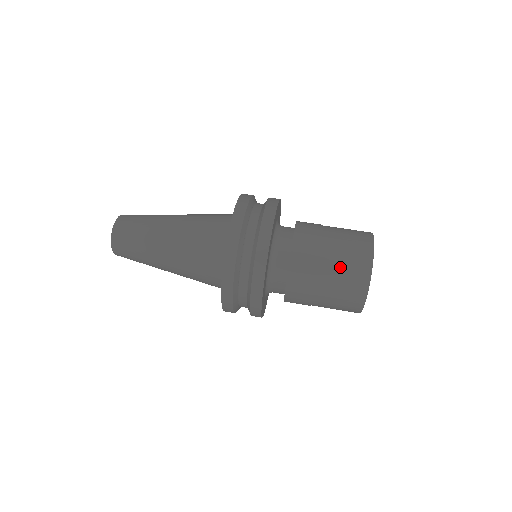
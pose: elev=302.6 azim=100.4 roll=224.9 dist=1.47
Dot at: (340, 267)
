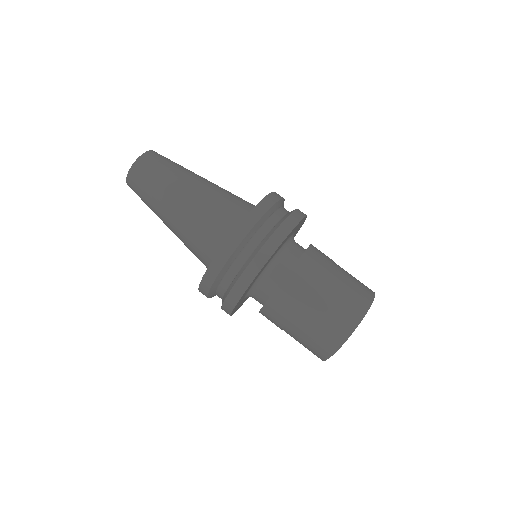
Dot at: (301, 340)
